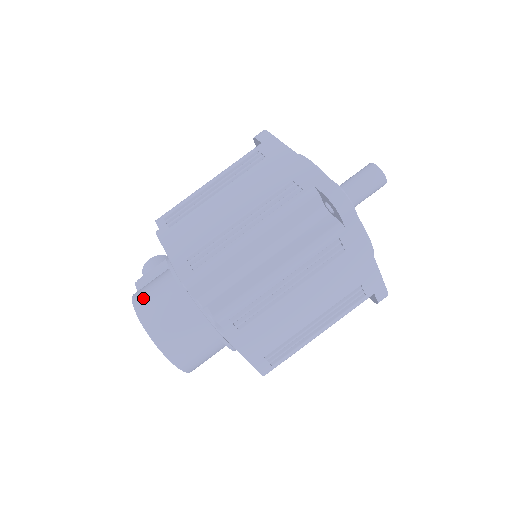
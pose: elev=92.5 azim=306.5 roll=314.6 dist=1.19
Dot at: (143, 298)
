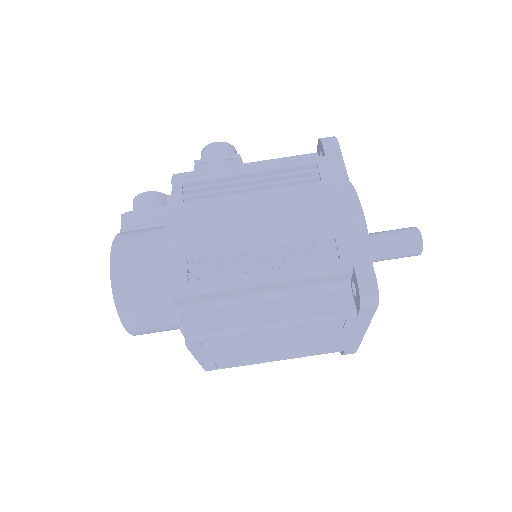
Dot at: (124, 255)
